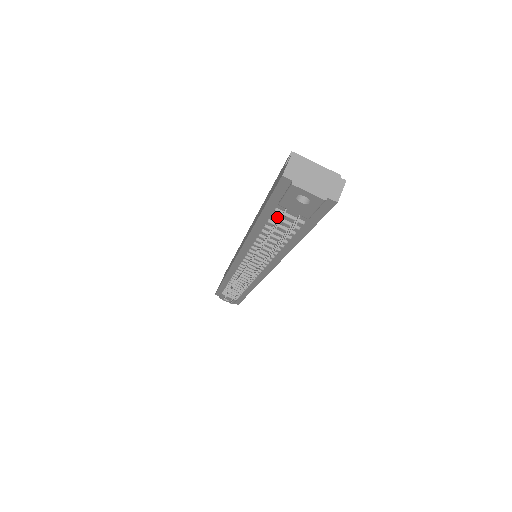
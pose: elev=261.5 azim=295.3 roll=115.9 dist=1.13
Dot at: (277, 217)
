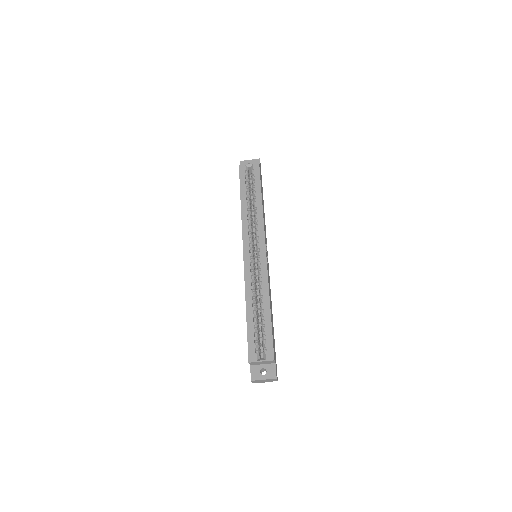
Dot at: occluded
